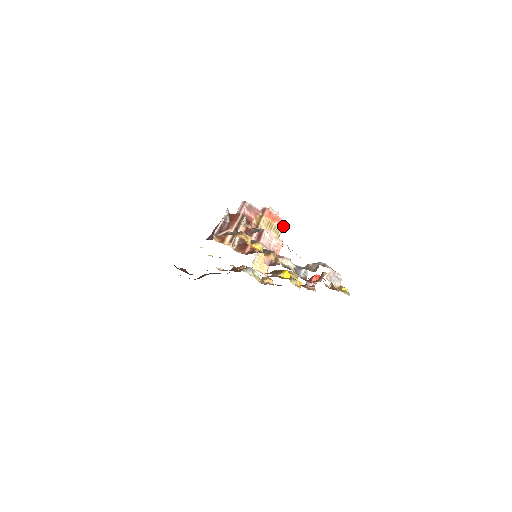
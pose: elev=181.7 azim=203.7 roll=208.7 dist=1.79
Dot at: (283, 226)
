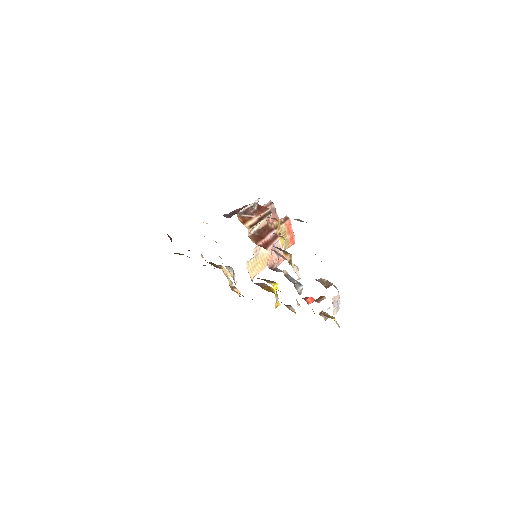
Dot at: (292, 243)
